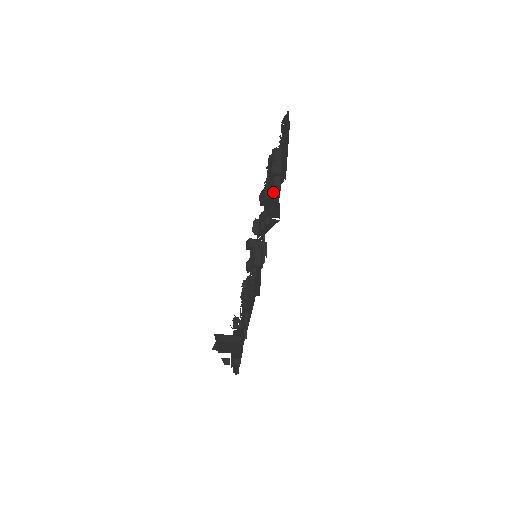
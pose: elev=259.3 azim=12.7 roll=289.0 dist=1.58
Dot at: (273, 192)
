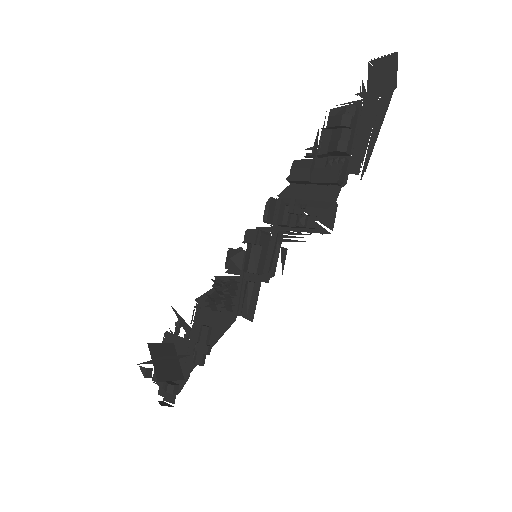
Dot at: (332, 182)
